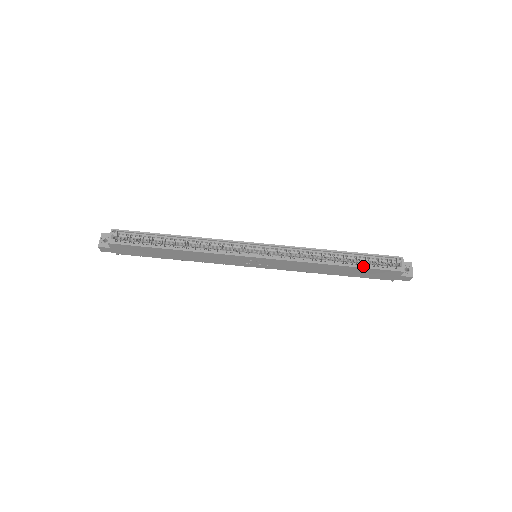
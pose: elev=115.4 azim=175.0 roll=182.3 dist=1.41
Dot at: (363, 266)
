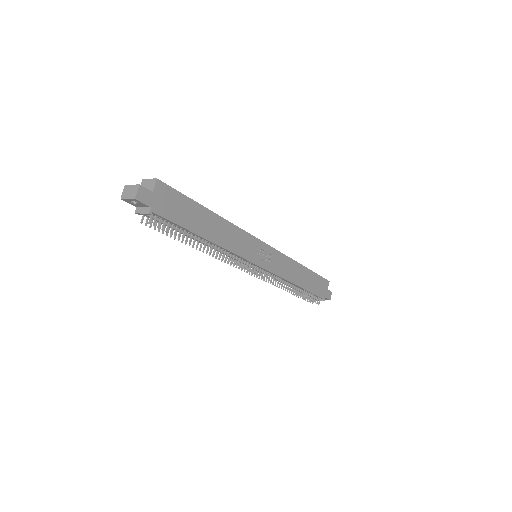
Dot at: (313, 272)
